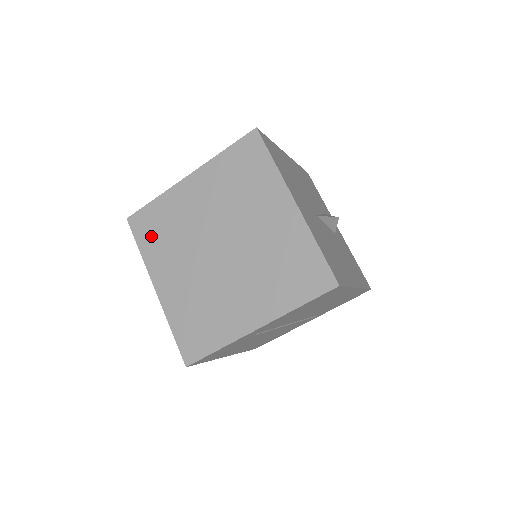
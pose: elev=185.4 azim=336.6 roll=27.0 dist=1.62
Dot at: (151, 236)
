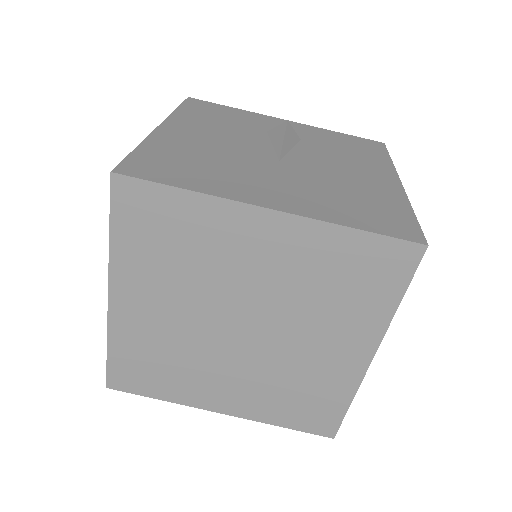
Dot at: (153, 380)
